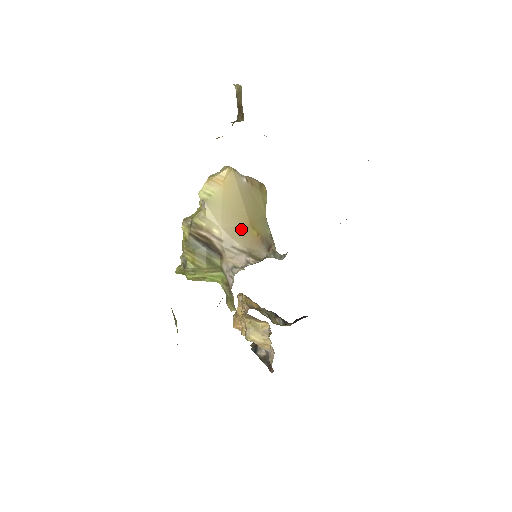
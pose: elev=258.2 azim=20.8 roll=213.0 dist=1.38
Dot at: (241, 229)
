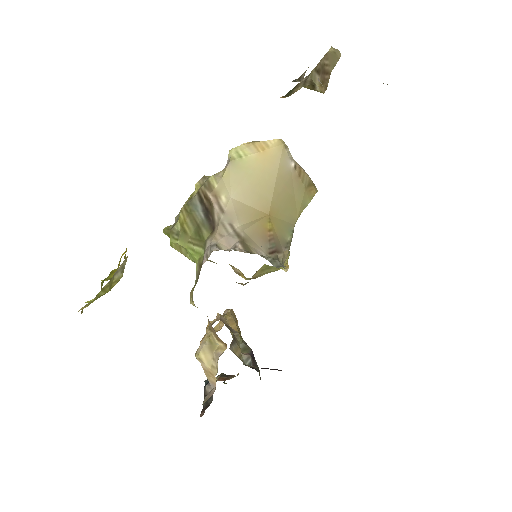
Dot at: (254, 212)
